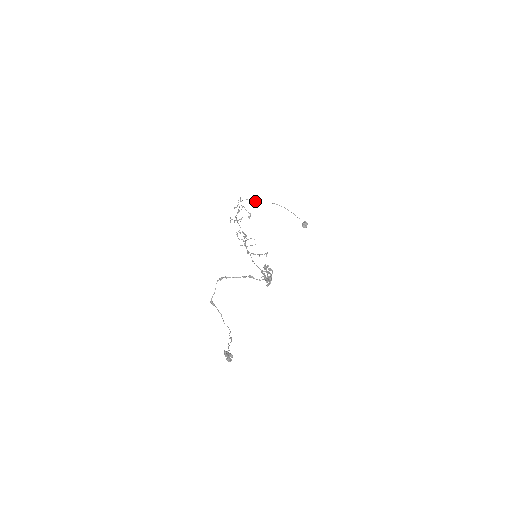
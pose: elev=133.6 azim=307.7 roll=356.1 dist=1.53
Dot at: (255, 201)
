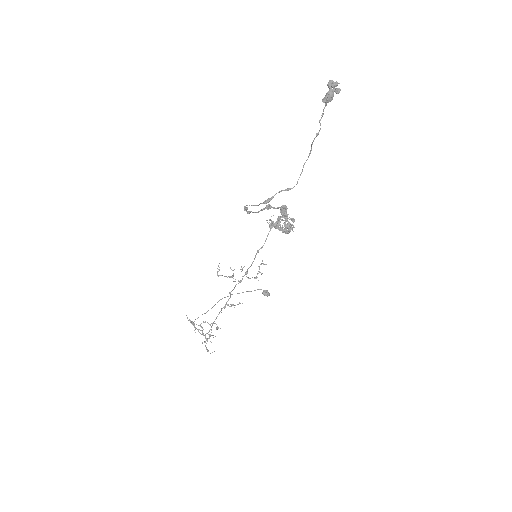
Dot at: (205, 313)
